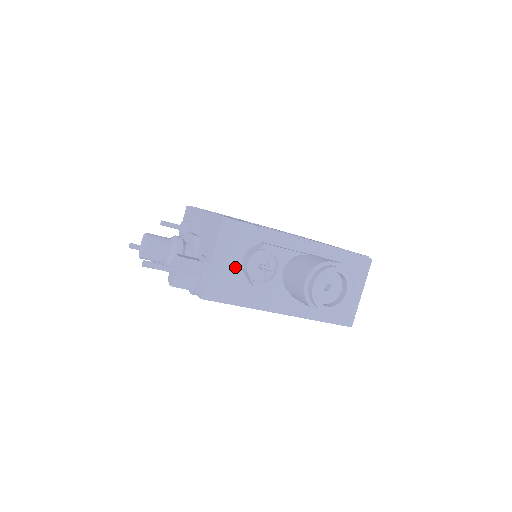
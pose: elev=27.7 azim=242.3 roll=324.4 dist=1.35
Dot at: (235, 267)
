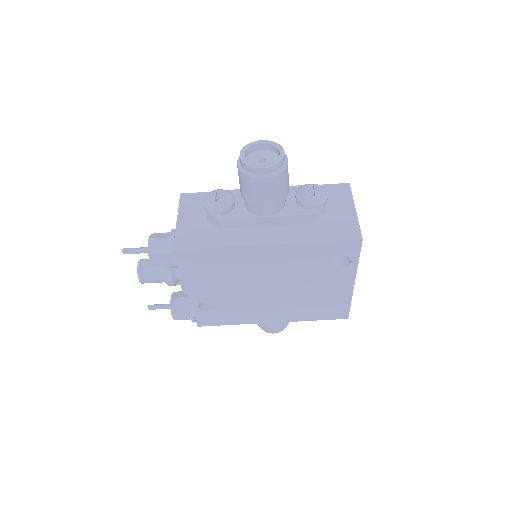
Dot at: (202, 221)
